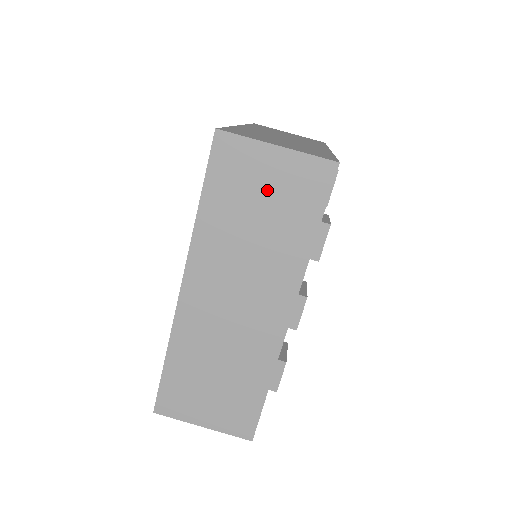
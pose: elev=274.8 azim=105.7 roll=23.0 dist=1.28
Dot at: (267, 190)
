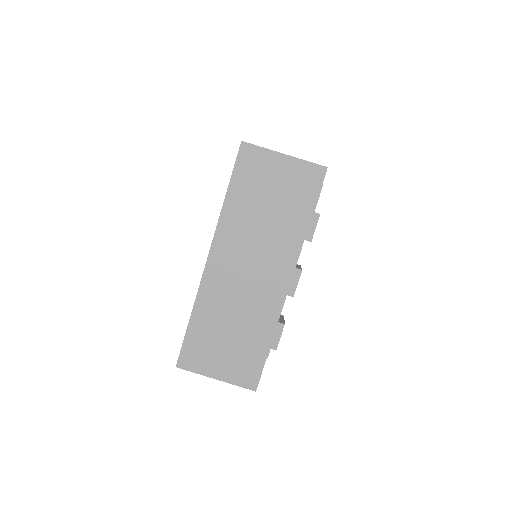
Dot at: (276, 185)
